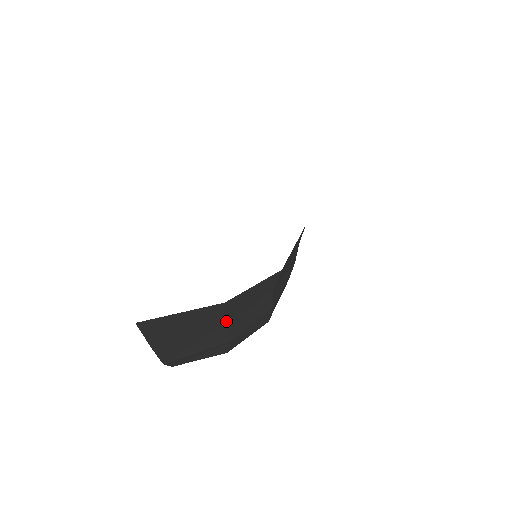
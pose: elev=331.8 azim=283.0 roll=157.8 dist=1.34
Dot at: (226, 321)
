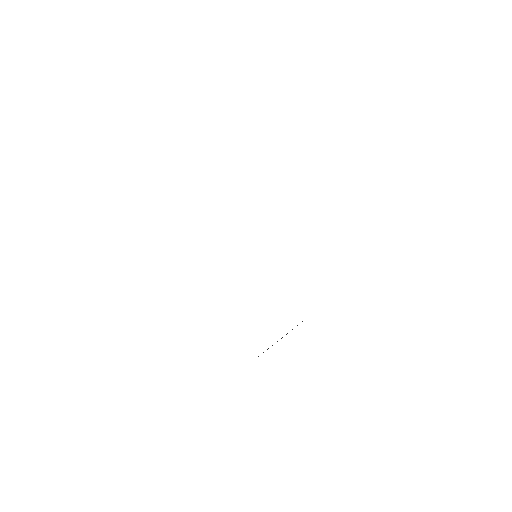
Dot at: occluded
